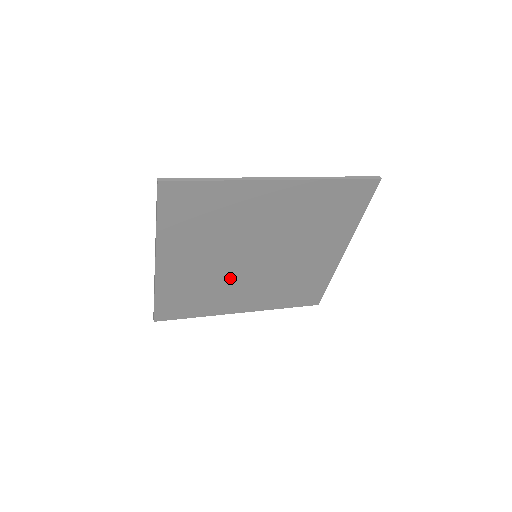
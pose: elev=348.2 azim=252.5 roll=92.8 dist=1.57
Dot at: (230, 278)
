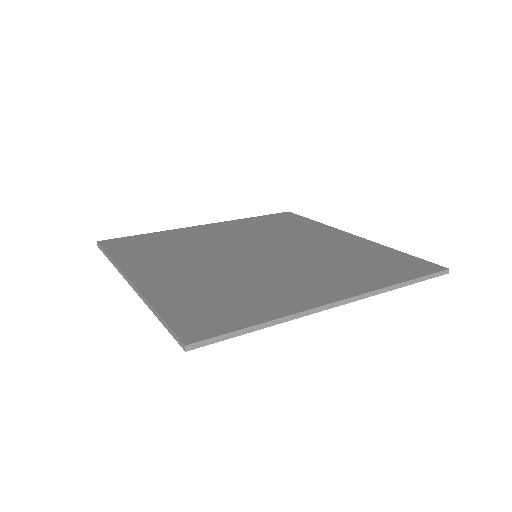
Dot at: occluded
